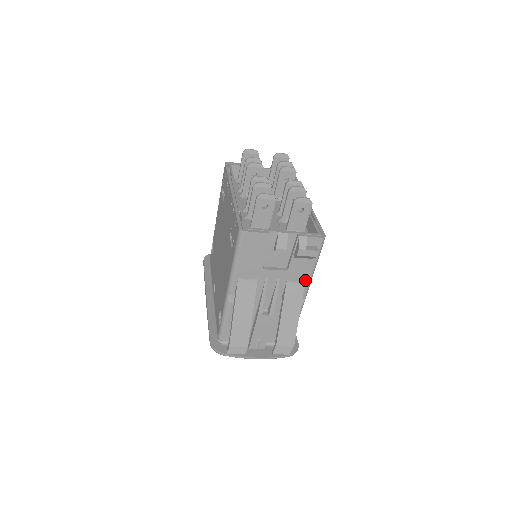
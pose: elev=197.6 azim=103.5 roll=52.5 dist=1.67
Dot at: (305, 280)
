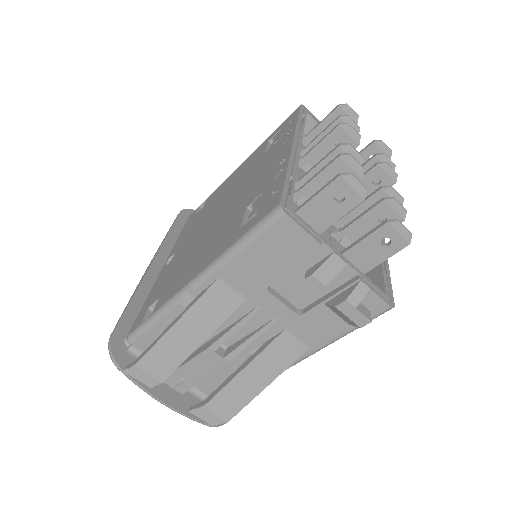
Dot at: (312, 344)
